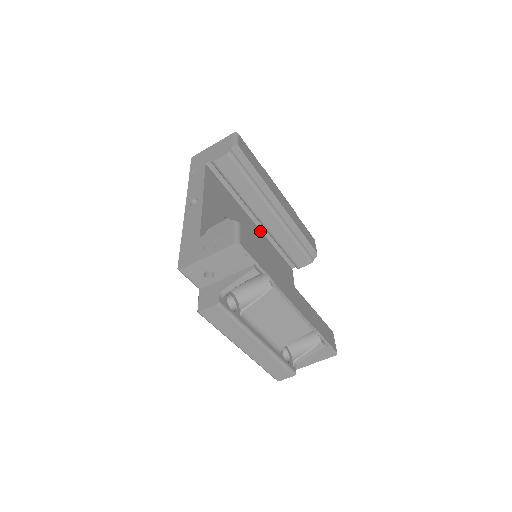
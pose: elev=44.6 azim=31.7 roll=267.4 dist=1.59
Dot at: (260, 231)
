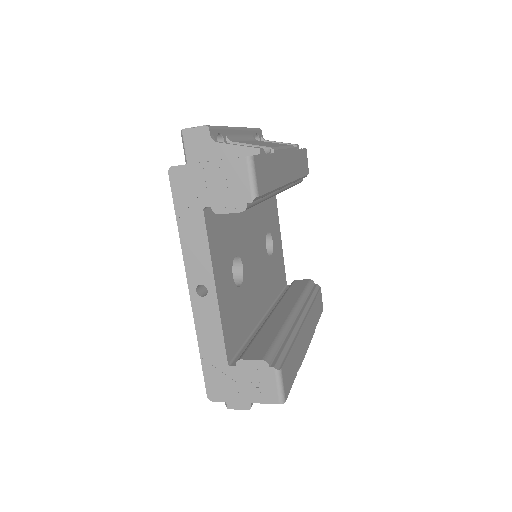
Dot at: occluded
